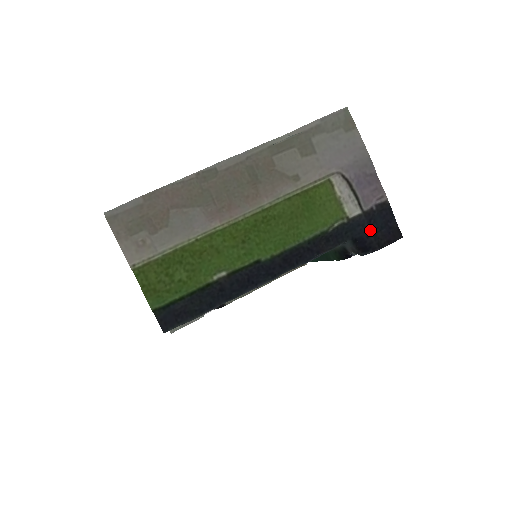
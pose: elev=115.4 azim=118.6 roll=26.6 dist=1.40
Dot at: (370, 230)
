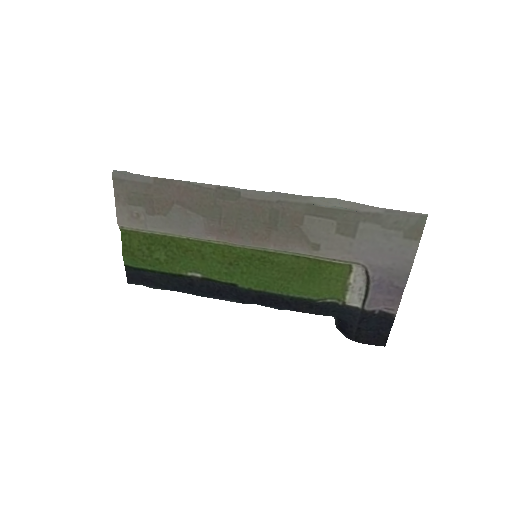
Dot at: (358, 324)
